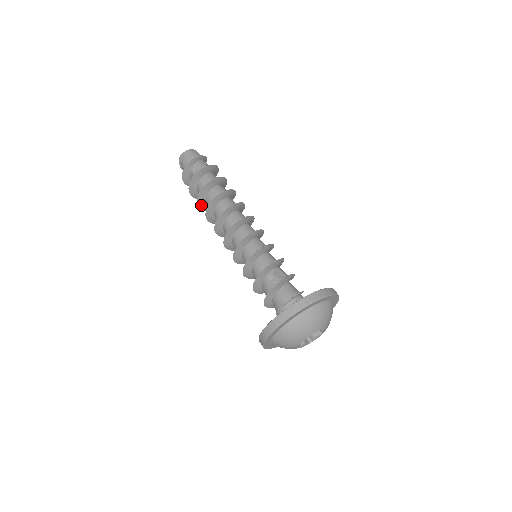
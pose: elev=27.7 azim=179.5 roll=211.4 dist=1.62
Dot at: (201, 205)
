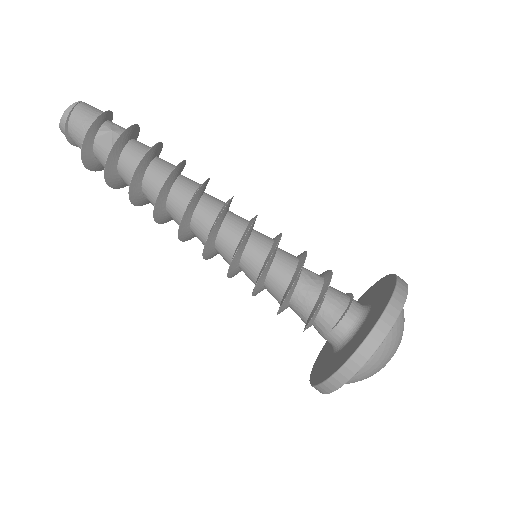
Dot at: (135, 179)
